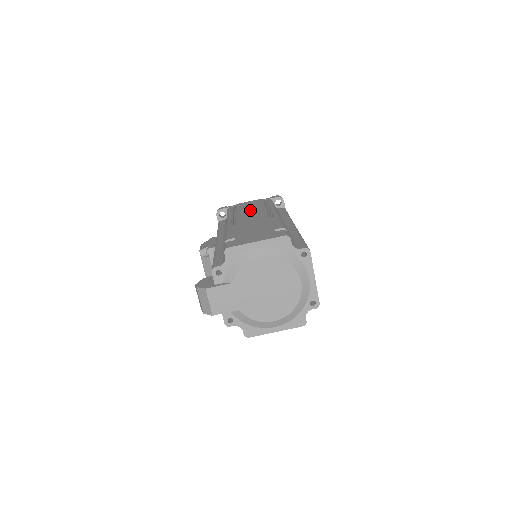
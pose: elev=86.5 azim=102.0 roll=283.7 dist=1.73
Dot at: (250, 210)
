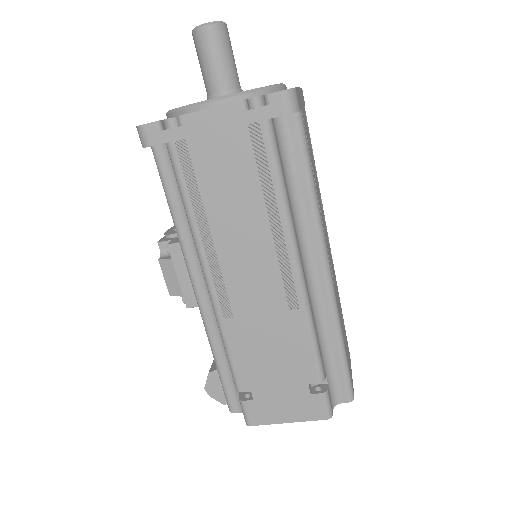
Dot at: (237, 222)
